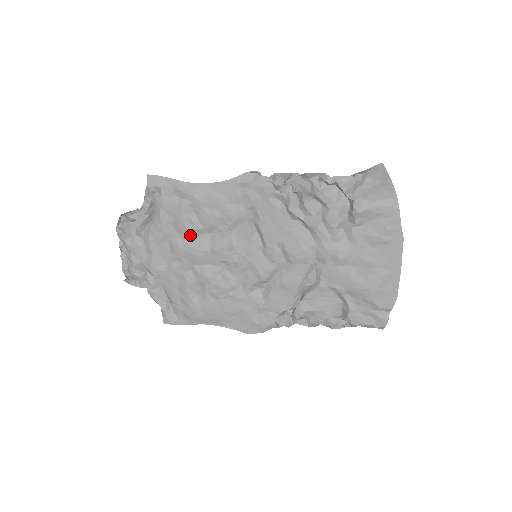
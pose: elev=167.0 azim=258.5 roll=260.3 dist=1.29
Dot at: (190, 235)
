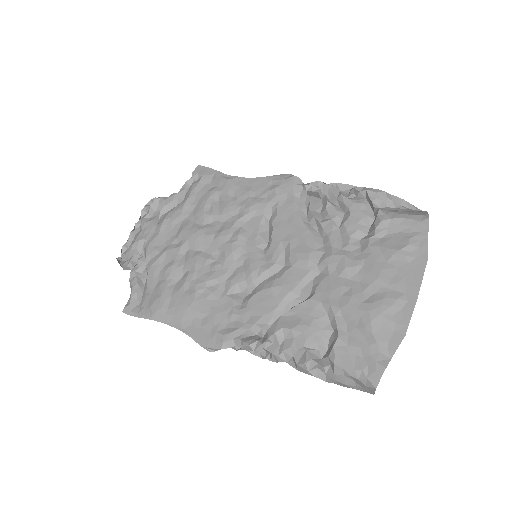
Dot at: (204, 219)
